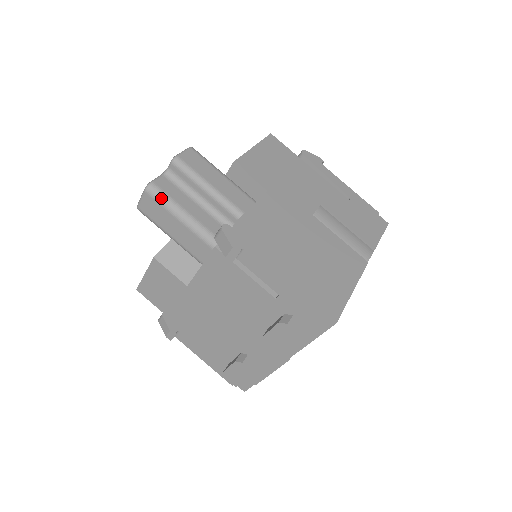
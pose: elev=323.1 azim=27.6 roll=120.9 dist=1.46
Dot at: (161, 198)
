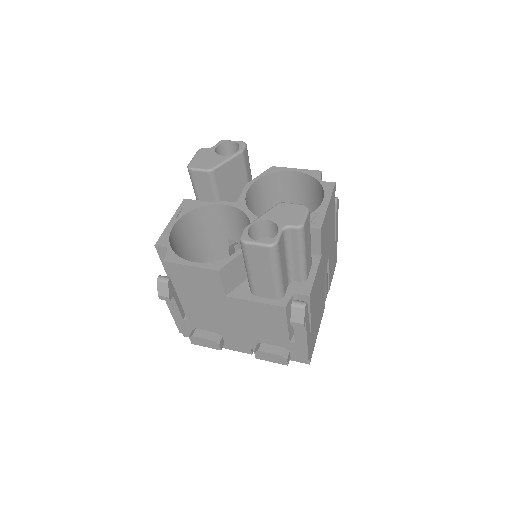
Dot at: (275, 258)
